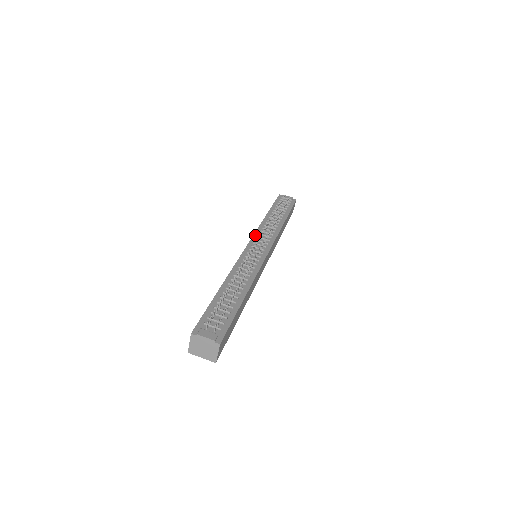
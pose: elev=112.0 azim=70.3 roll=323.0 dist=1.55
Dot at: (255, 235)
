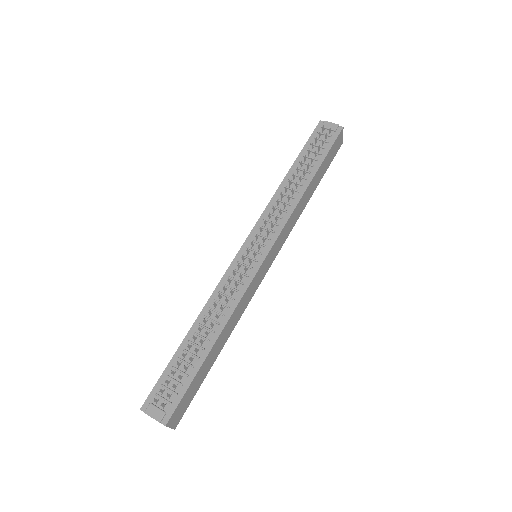
Dot at: (258, 223)
